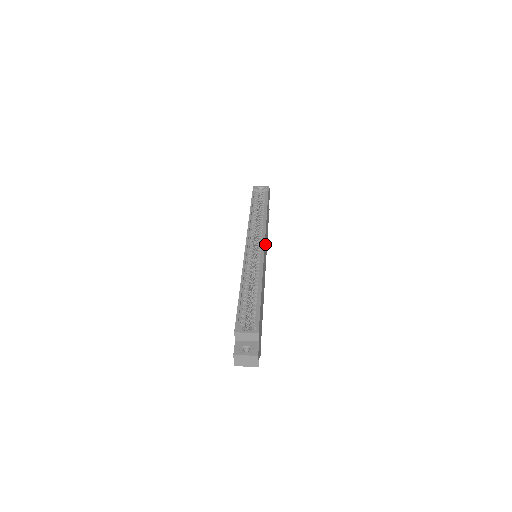
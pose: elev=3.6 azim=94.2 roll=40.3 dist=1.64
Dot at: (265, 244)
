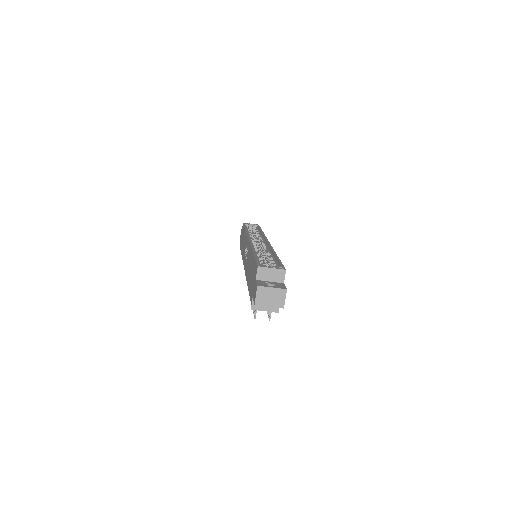
Dot at: occluded
